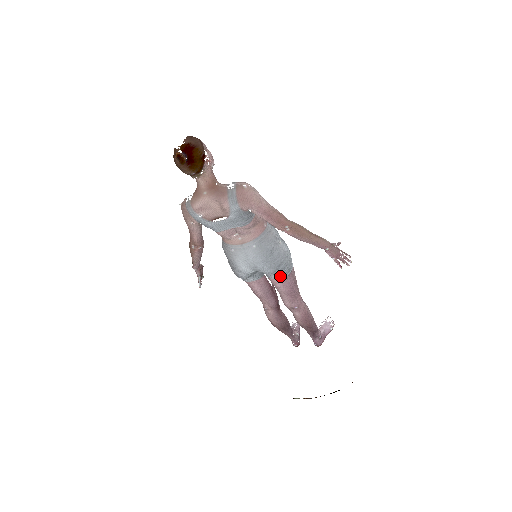
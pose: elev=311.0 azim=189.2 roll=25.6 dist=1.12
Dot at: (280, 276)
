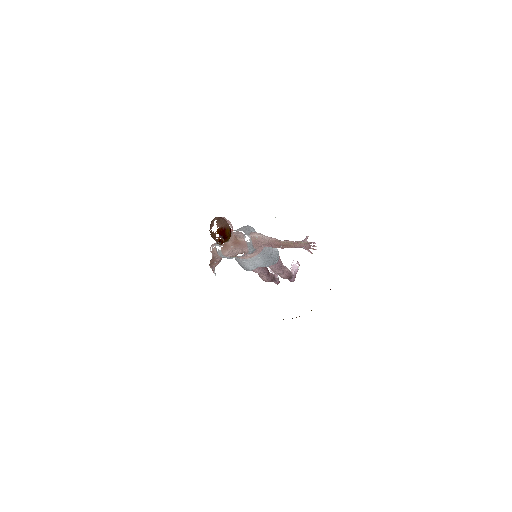
Dot at: (273, 264)
